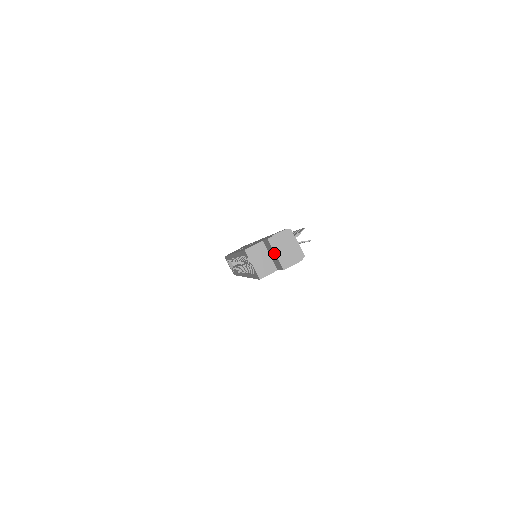
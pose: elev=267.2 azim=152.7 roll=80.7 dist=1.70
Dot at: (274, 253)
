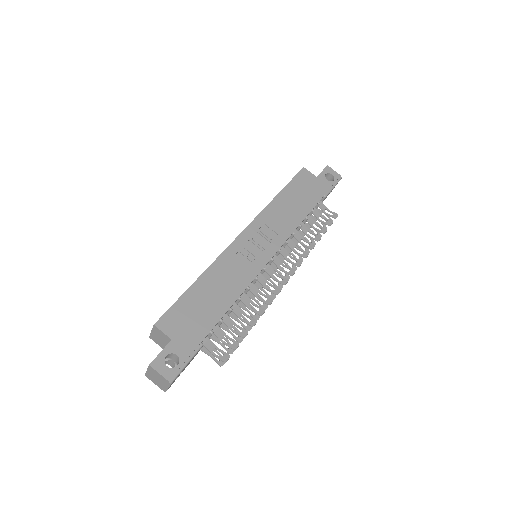
Dot at: occluded
